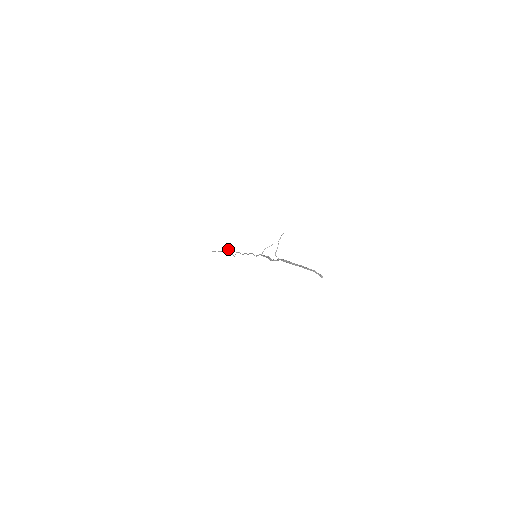
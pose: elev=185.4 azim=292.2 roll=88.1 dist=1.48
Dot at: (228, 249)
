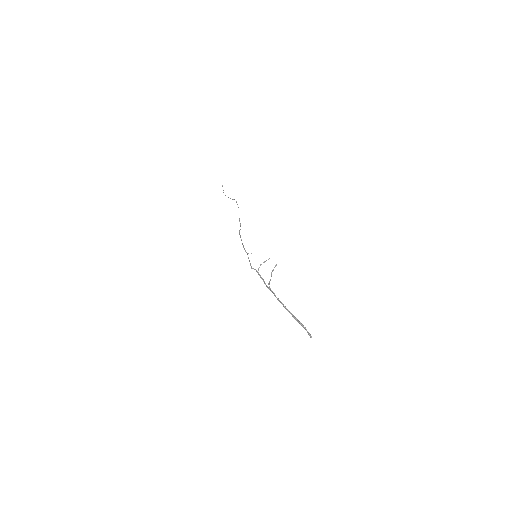
Dot at: (237, 204)
